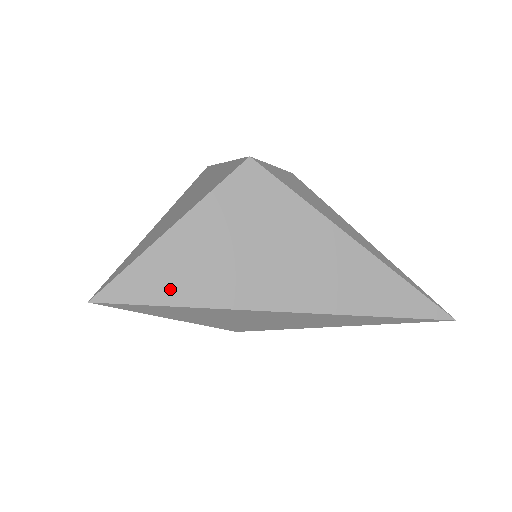
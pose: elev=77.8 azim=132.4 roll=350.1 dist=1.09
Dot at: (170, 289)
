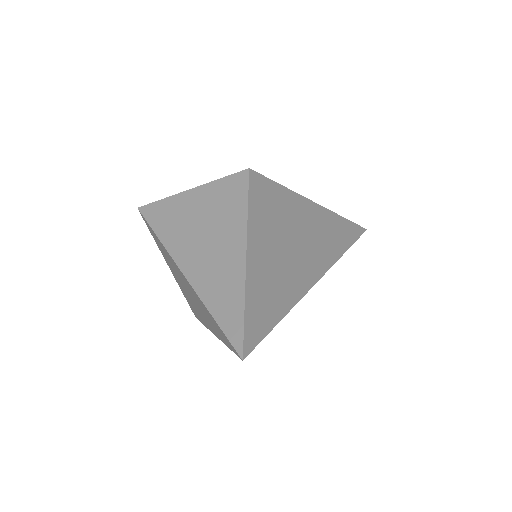
Dot at: (274, 306)
